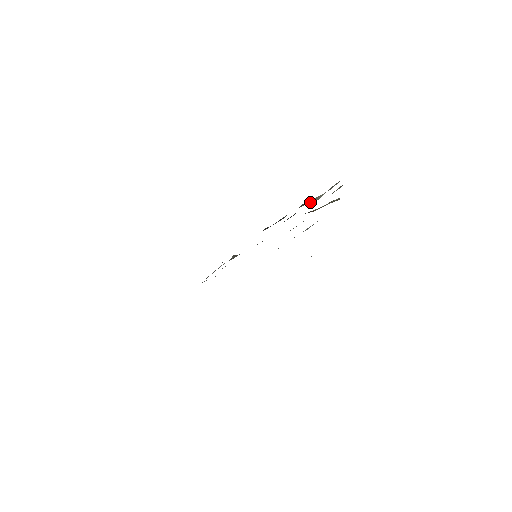
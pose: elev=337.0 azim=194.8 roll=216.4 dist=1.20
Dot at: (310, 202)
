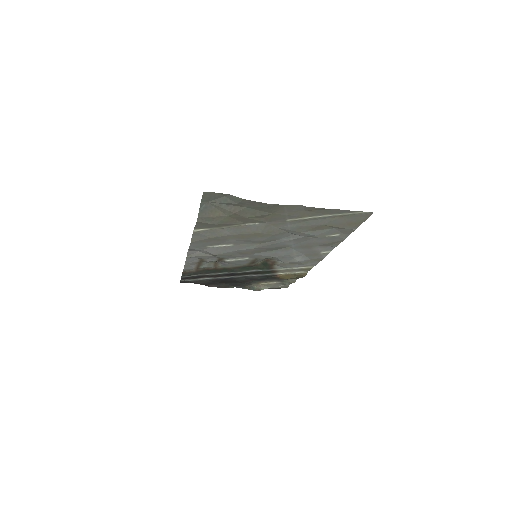
Dot at: (253, 289)
